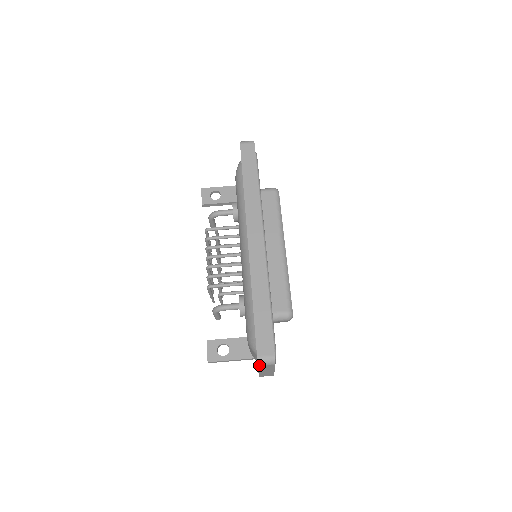
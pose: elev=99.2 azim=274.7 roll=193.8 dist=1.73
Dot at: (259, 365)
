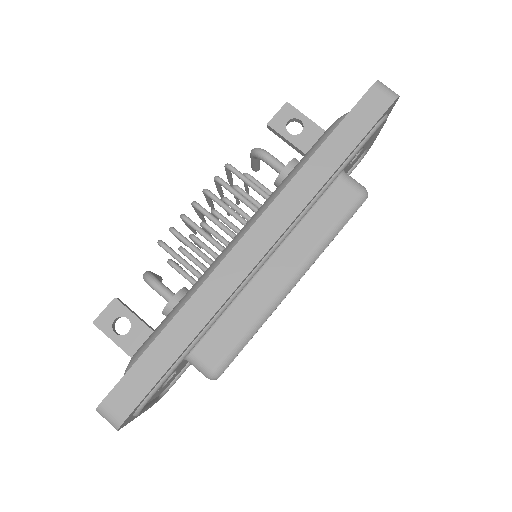
Dot at: (98, 412)
